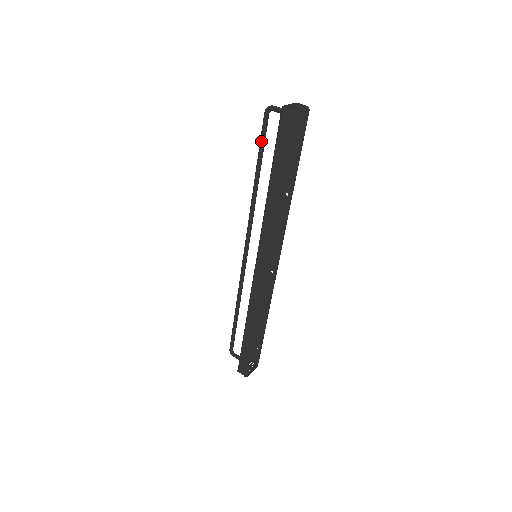
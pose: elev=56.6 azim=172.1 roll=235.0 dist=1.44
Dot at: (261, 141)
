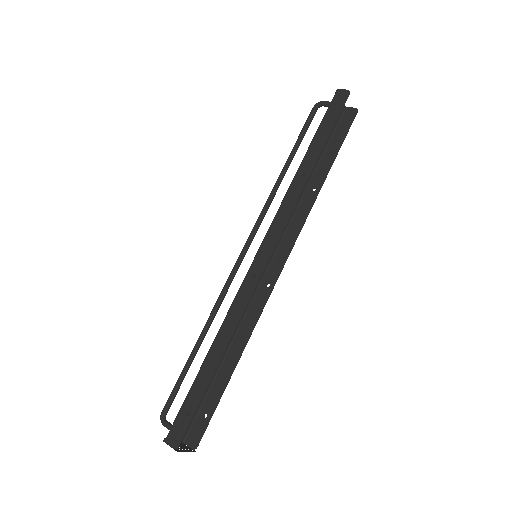
Dot at: (302, 130)
